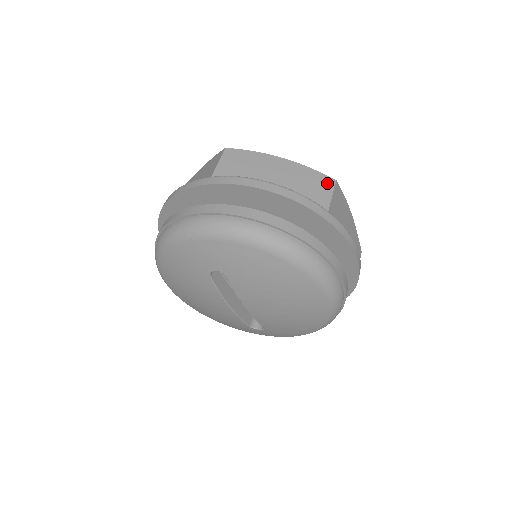
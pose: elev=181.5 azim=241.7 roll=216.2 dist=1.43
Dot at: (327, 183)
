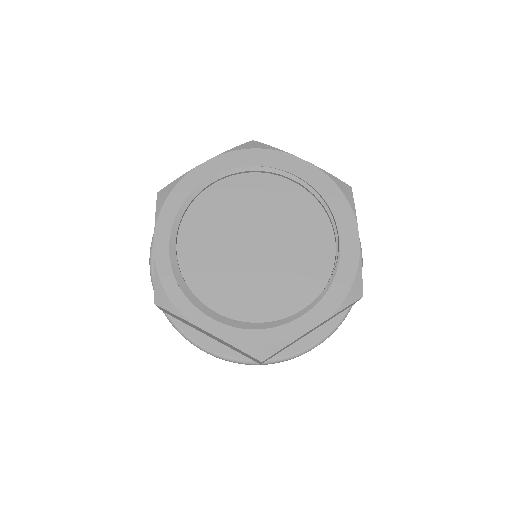
Dot at: occluded
